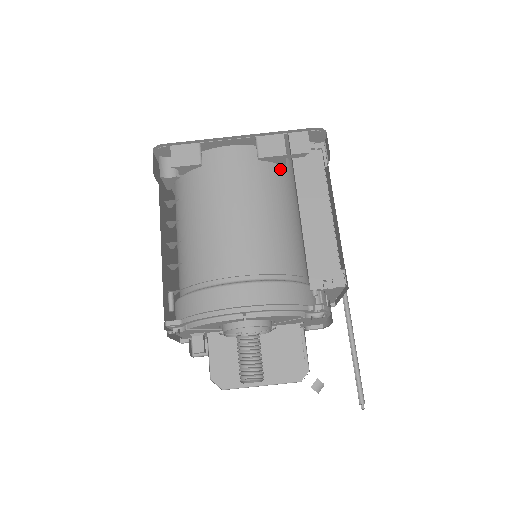
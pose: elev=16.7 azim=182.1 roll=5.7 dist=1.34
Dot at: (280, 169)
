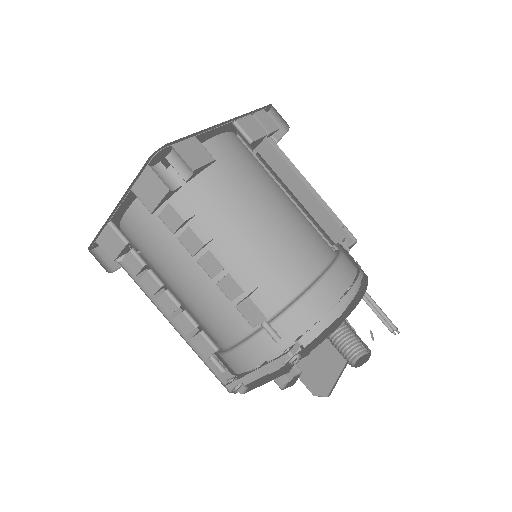
Dot at: occluded
